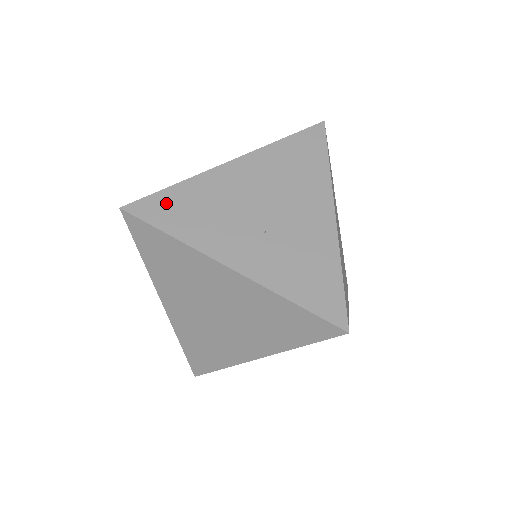
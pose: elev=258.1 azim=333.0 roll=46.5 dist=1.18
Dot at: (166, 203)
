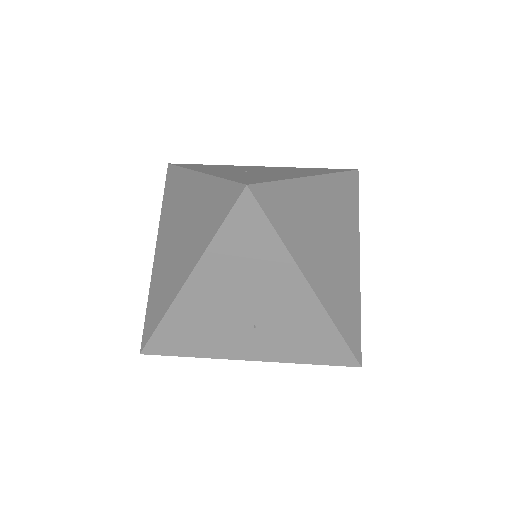
Dot at: (197, 165)
